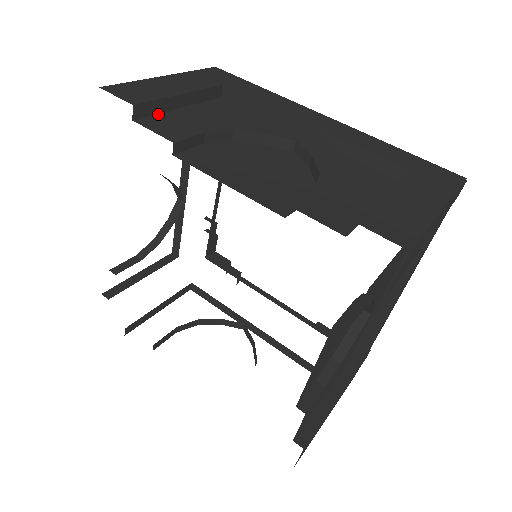
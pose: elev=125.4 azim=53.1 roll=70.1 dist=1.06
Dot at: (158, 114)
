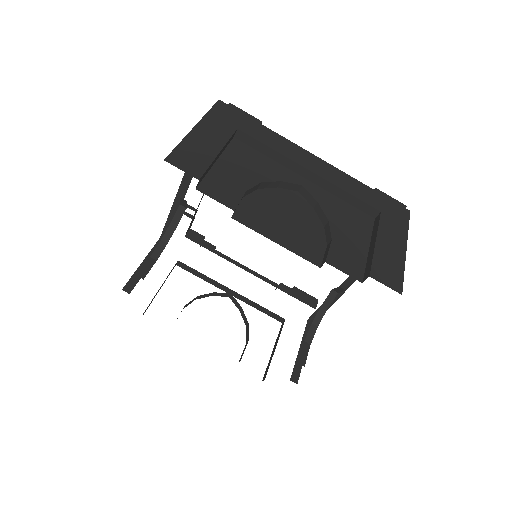
Dot at: (207, 175)
